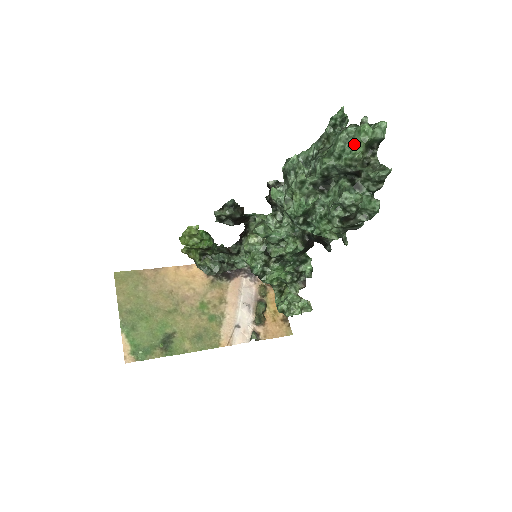
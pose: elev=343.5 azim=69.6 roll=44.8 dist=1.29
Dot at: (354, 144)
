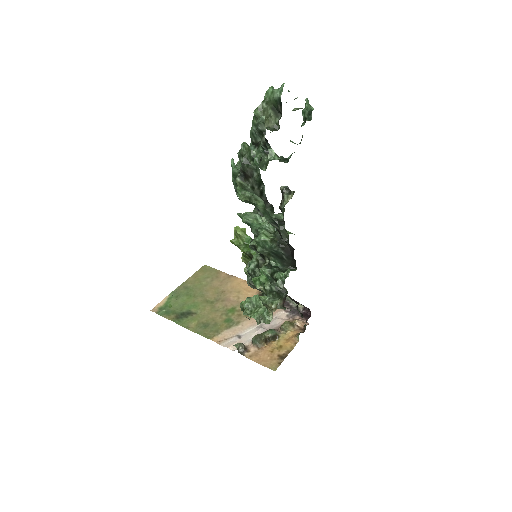
Dot at: occluded
